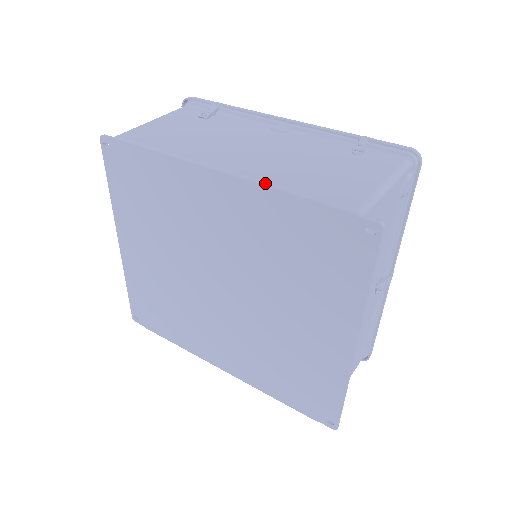
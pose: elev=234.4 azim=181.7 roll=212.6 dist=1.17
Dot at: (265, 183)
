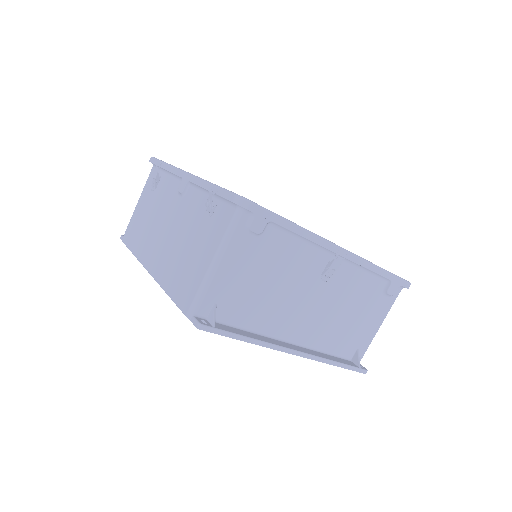
Dot at: (160, 286)
